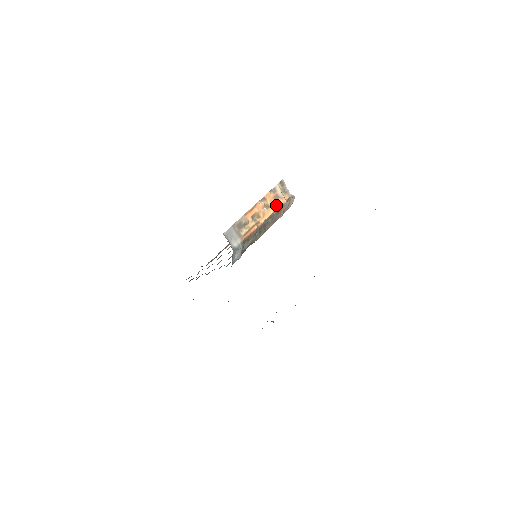
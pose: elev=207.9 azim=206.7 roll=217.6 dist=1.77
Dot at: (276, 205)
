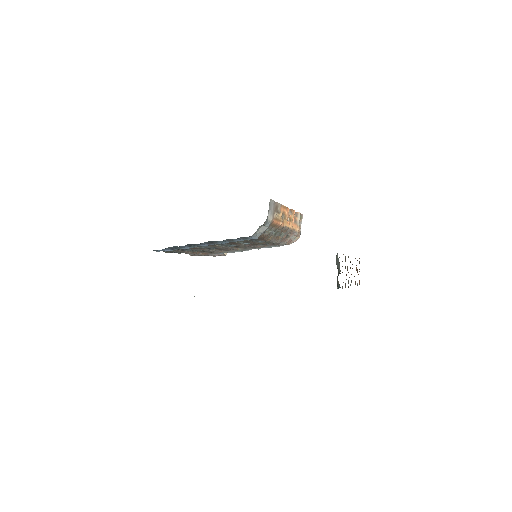
Dot at: (293, 226)
